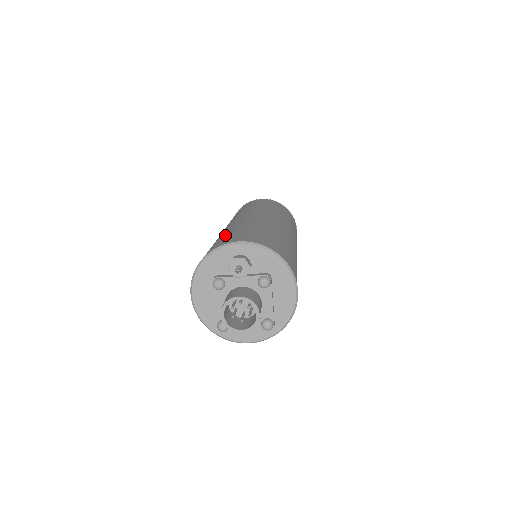
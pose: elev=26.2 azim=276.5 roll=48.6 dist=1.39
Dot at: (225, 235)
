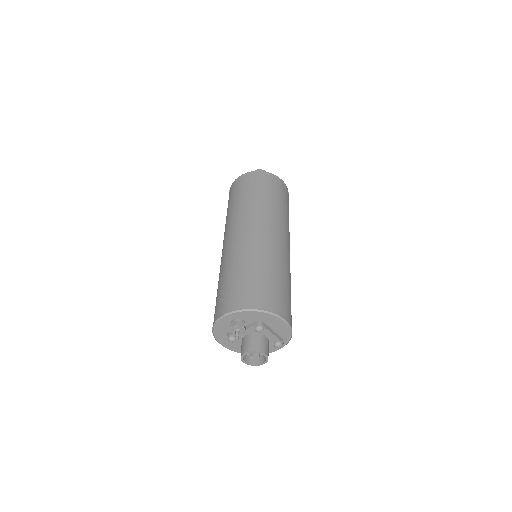
Dot at: (220, 288)
